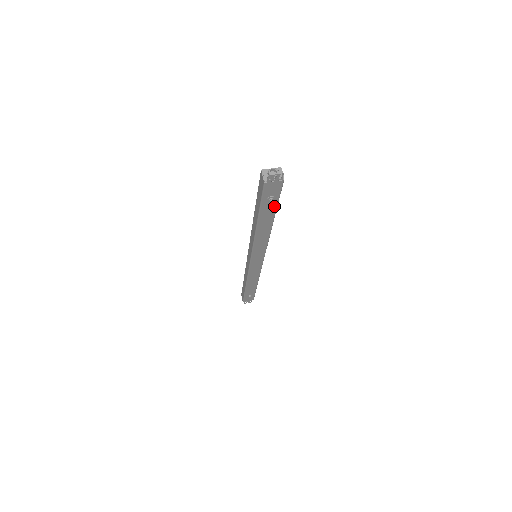
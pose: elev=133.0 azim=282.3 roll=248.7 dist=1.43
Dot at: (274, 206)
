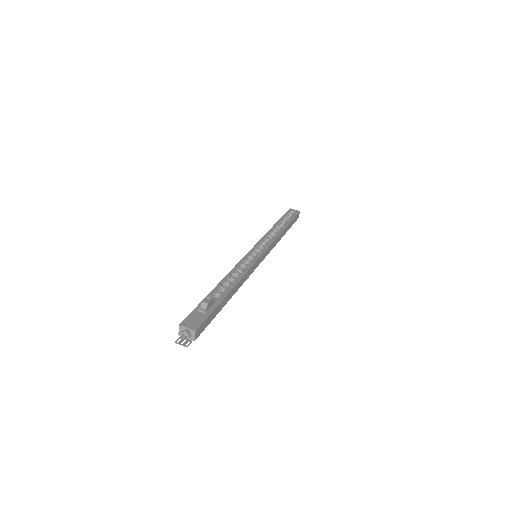
Dot at: occluded
